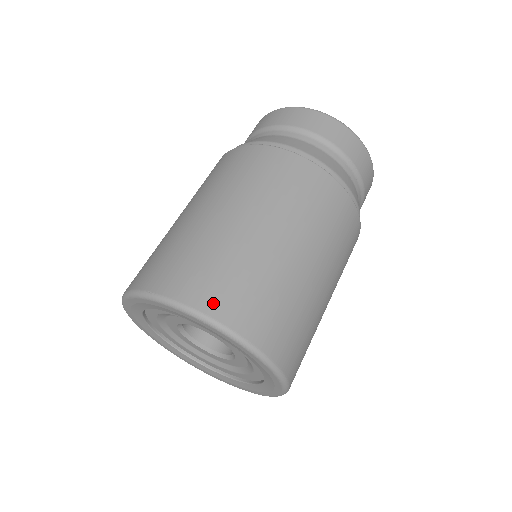
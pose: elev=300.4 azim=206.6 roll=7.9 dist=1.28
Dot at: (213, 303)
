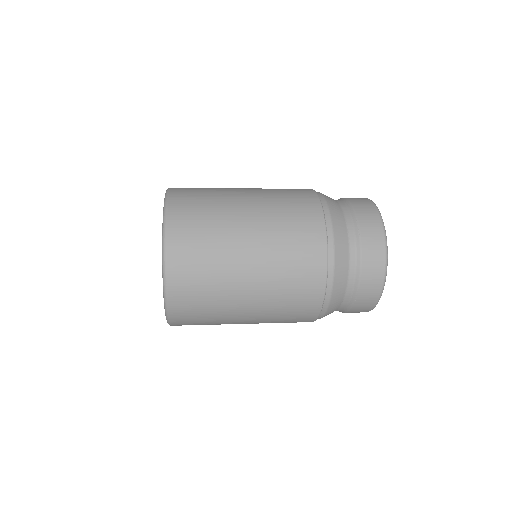
Dot at: (178, 191)
